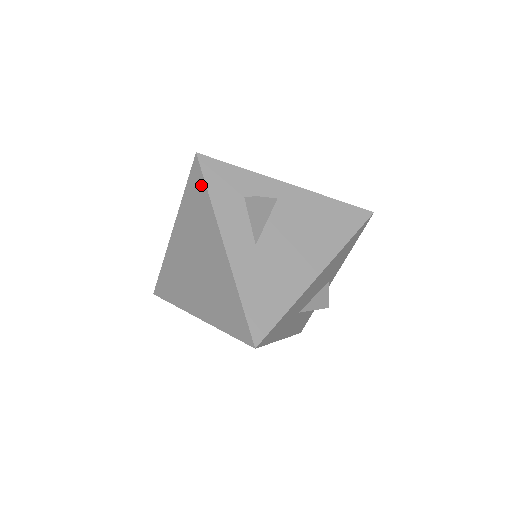
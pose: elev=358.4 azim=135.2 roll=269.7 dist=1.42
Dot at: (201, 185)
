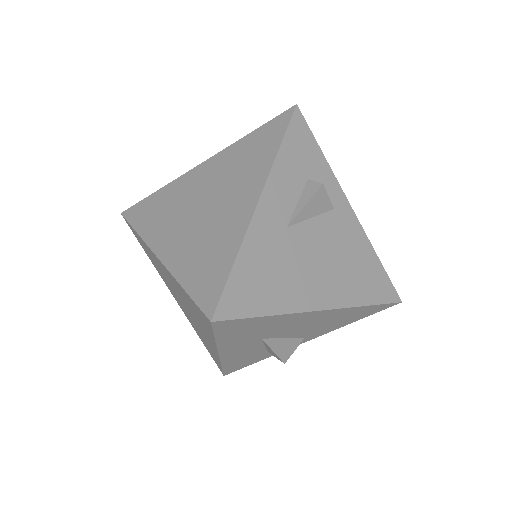
Dot at: (278, 133)
